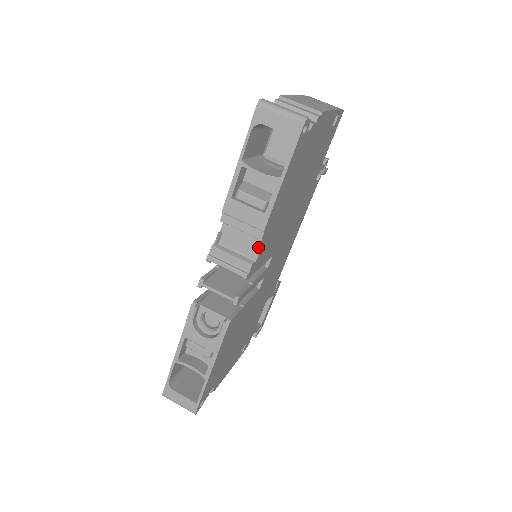
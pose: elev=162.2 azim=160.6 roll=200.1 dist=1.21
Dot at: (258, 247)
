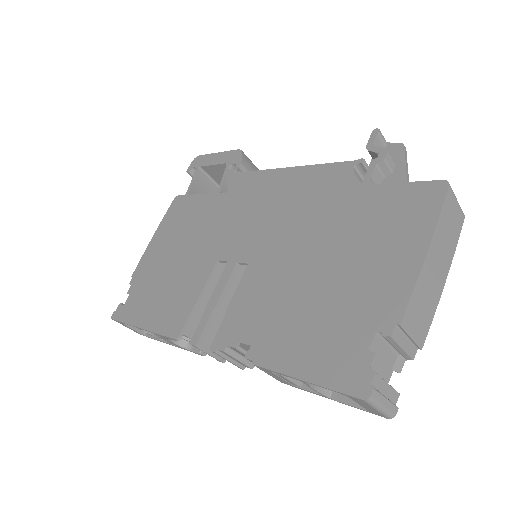
Dot at: occluded
